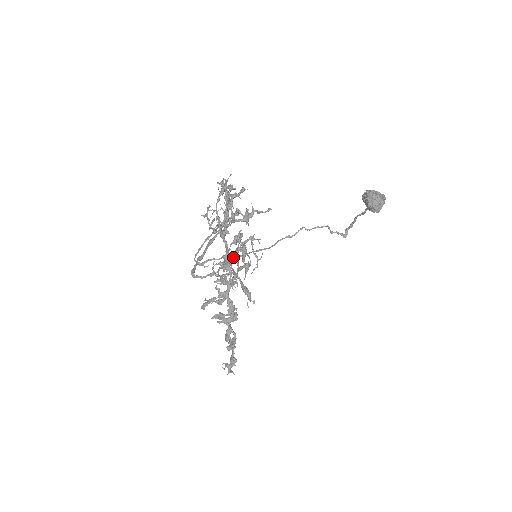
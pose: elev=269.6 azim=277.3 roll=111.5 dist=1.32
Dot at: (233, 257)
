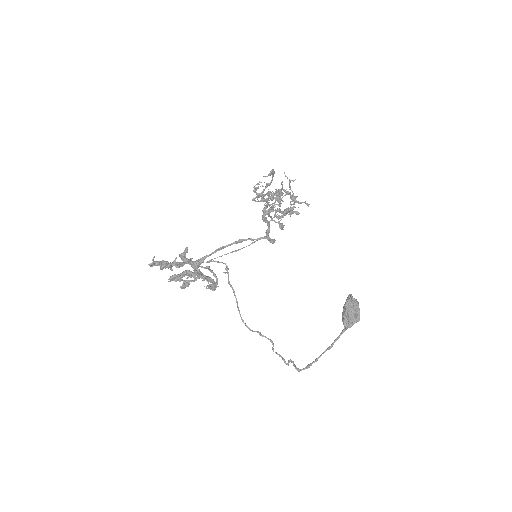
Dot at: occluded
